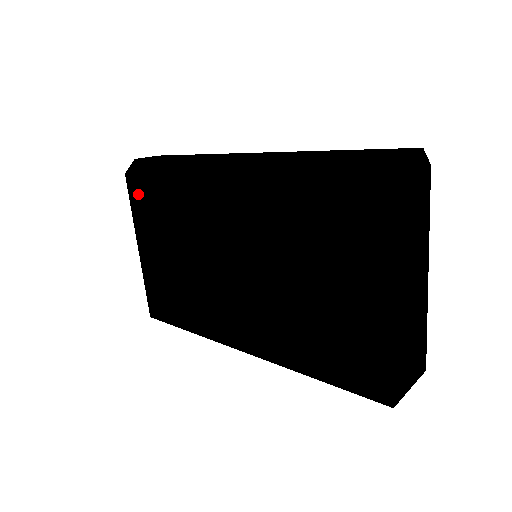
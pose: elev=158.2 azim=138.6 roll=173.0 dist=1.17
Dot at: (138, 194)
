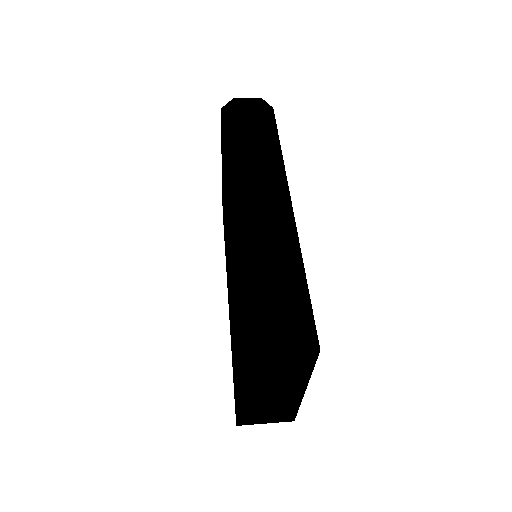
Dot at: (221, 134)
